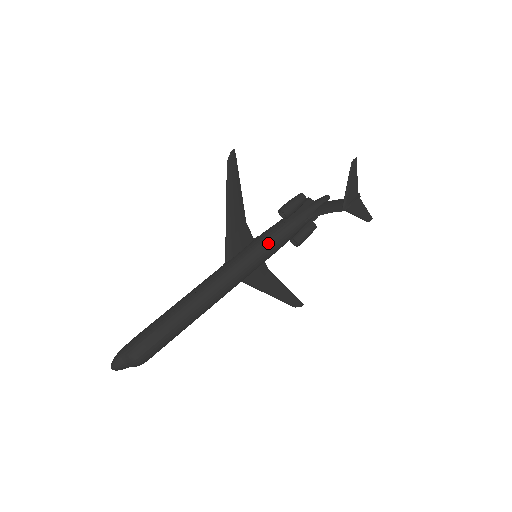
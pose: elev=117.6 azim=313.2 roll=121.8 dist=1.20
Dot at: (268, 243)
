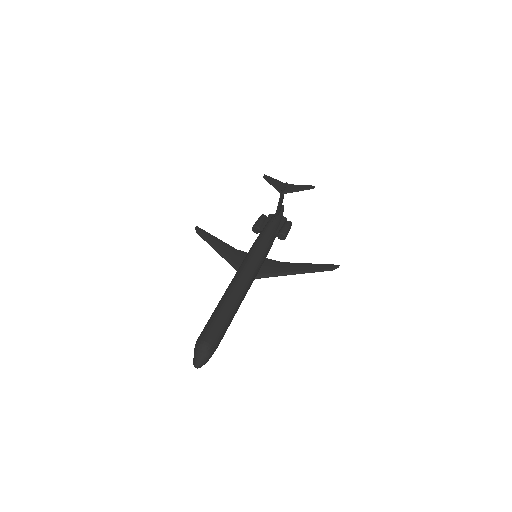
Dot at: (255, 243)
